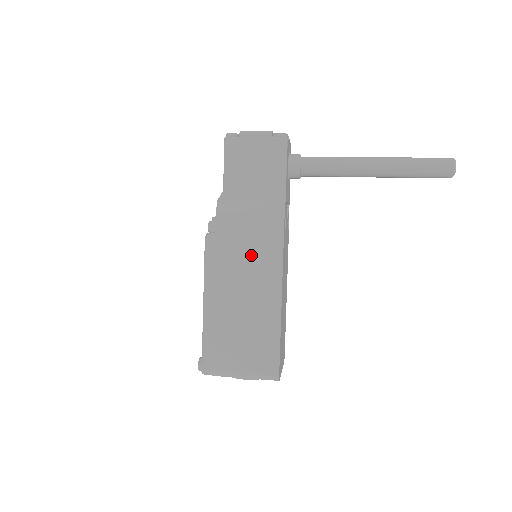
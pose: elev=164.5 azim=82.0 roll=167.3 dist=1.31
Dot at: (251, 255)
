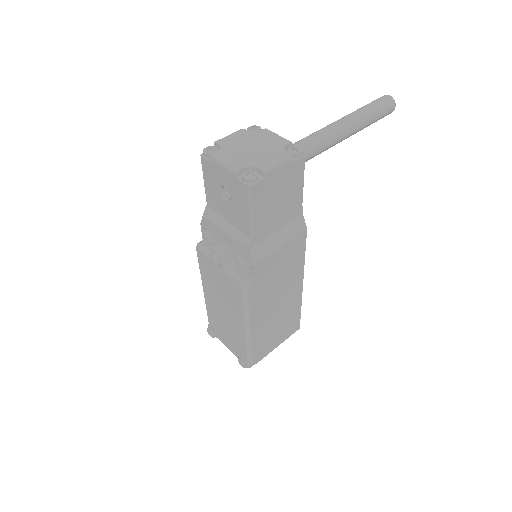
Dot at: (283, 274)
